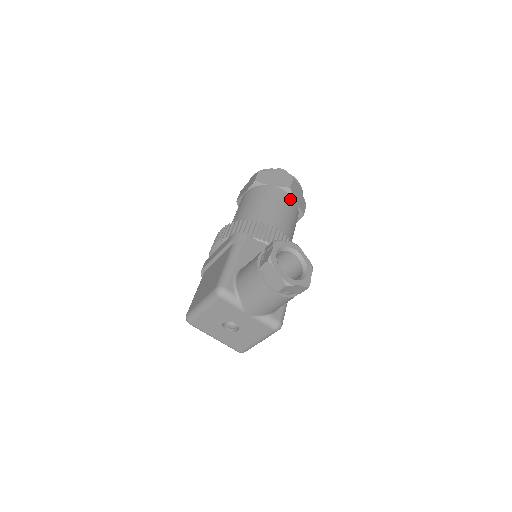
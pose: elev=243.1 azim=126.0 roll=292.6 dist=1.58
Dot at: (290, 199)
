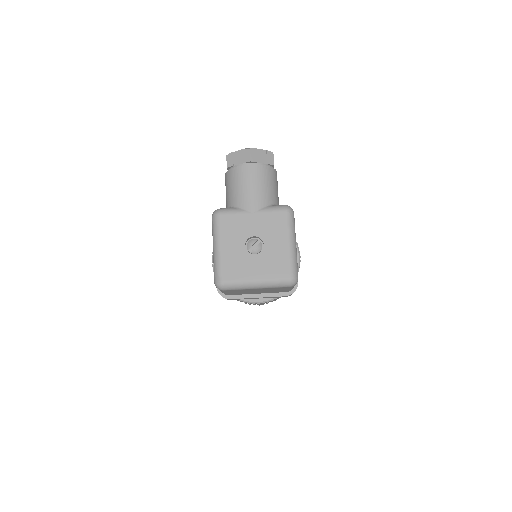
Dot at: occluded
